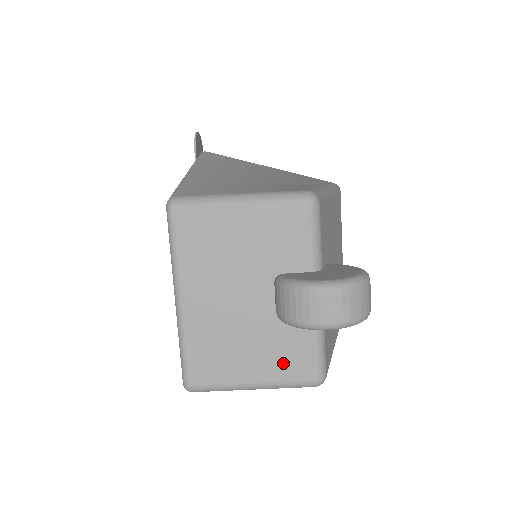
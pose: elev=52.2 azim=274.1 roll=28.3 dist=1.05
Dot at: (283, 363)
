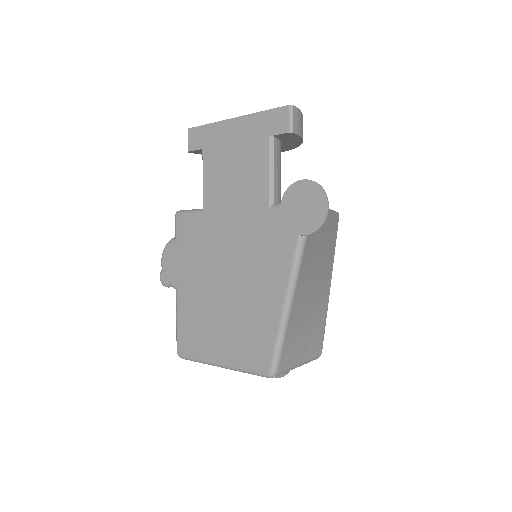
Dot at: occluded
